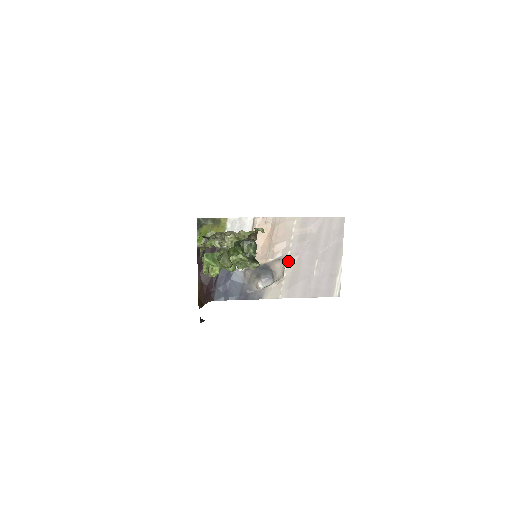
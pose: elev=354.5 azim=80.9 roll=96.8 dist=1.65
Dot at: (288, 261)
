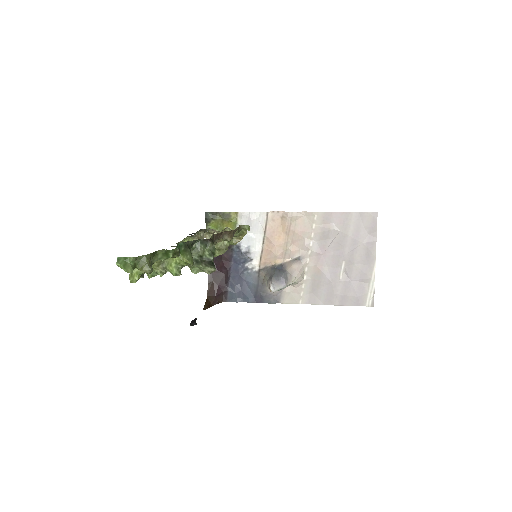
Dot at: (309, 262)
